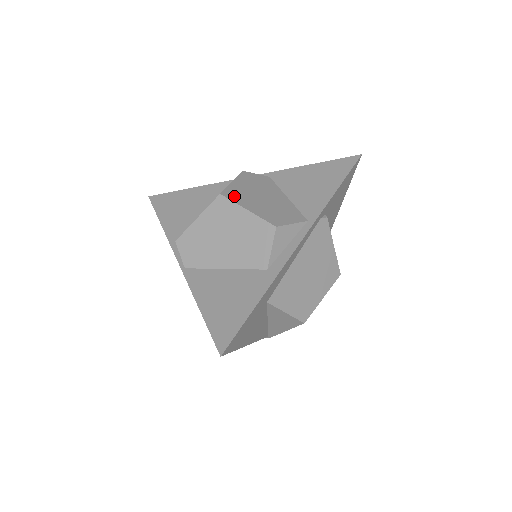
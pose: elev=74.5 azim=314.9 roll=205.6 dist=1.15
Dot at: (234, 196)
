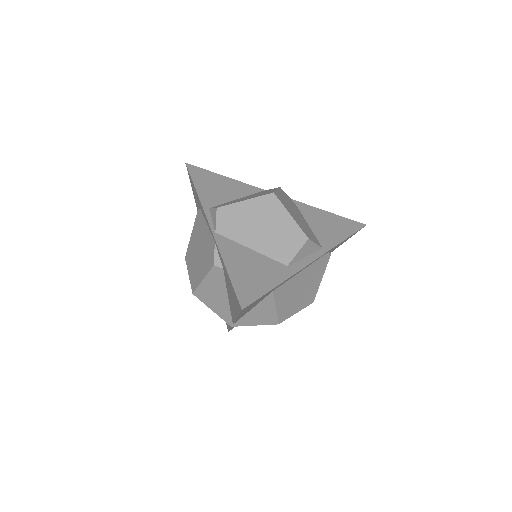
Dot at: (281, 200)
